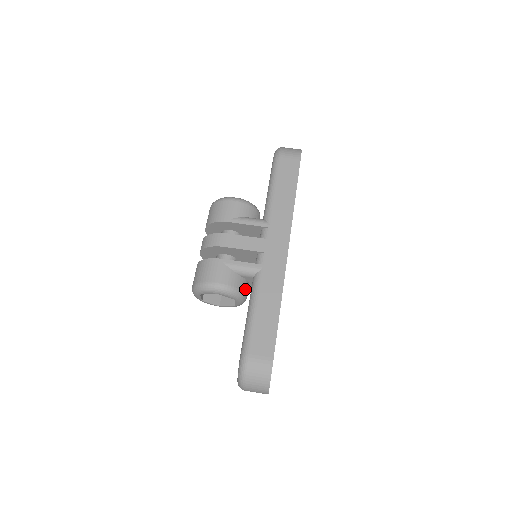
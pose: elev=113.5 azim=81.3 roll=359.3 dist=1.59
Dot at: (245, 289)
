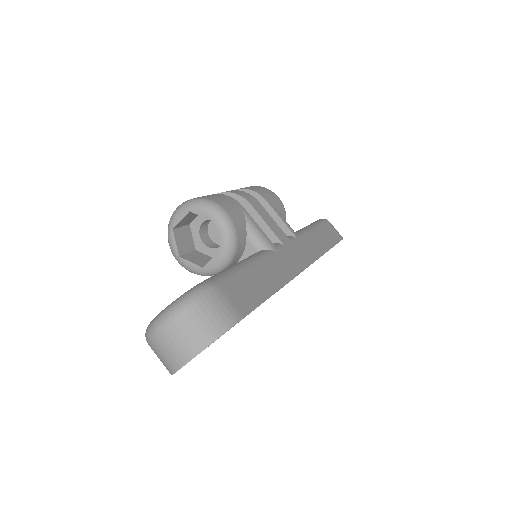
Dot at: (237, 256)
